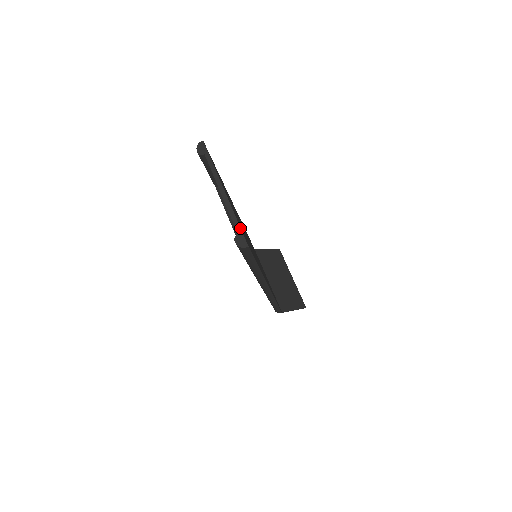
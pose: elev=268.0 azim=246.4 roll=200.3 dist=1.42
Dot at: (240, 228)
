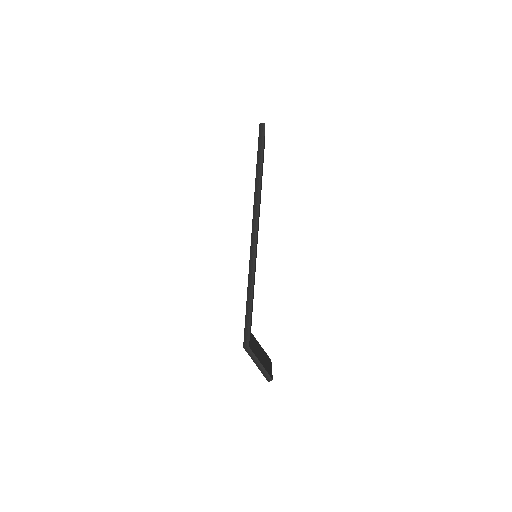
Dot at: occluded
